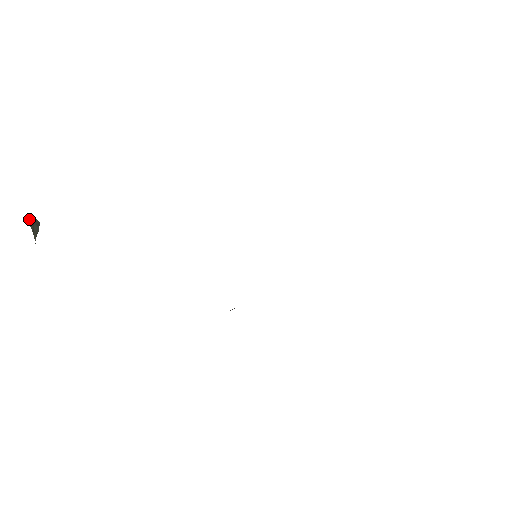
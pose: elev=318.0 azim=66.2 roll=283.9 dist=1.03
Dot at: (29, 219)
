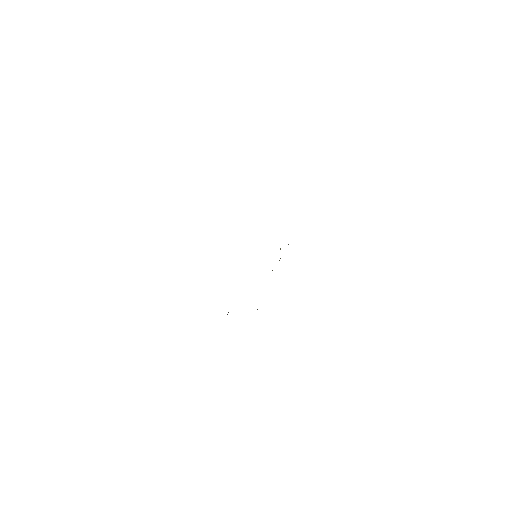
Dot at: occluded
